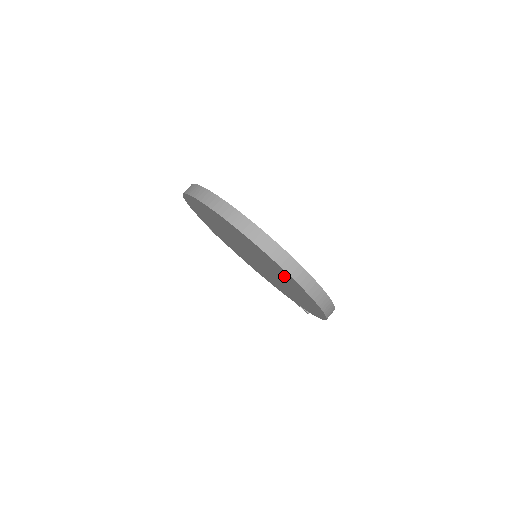
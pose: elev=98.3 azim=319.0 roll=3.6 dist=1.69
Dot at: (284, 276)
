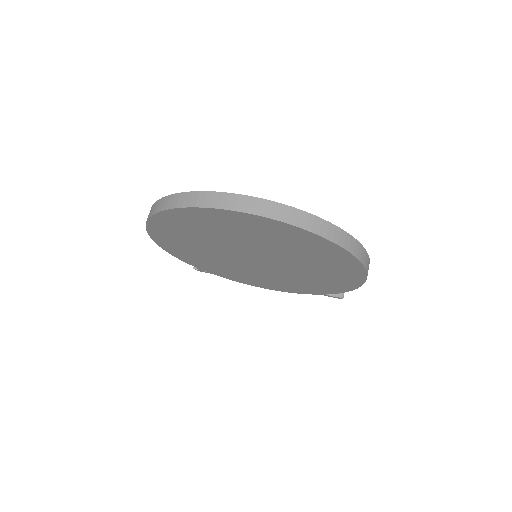
Dot at: (297, 243)
